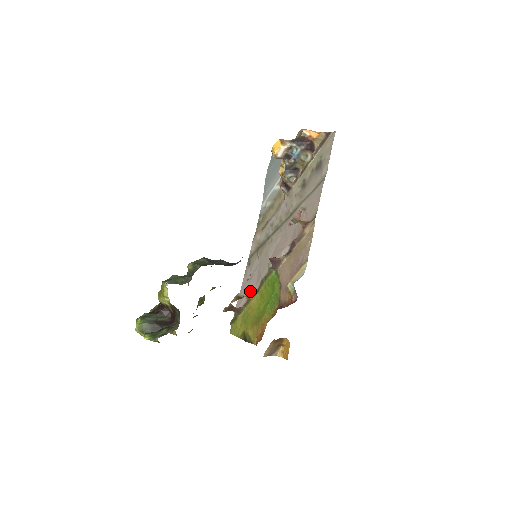
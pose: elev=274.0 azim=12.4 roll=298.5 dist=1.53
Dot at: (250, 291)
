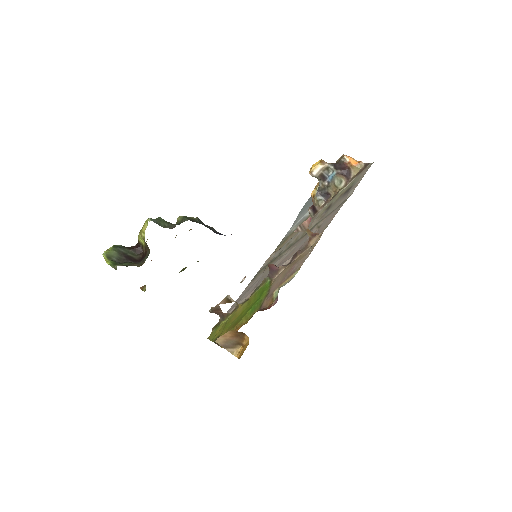
Dot at: (242, 300)
